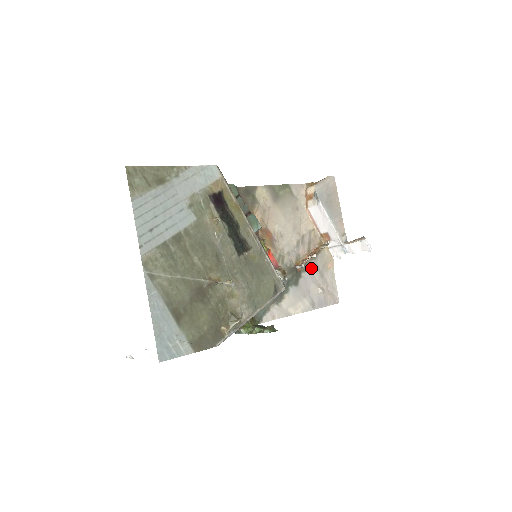
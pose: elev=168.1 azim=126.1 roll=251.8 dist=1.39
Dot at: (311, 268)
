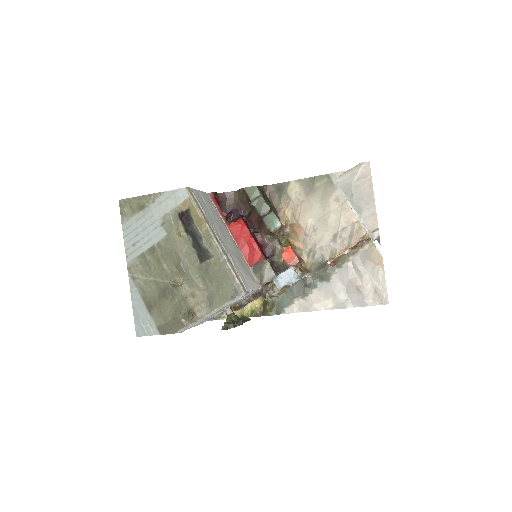
Dot at: (349, 264)
